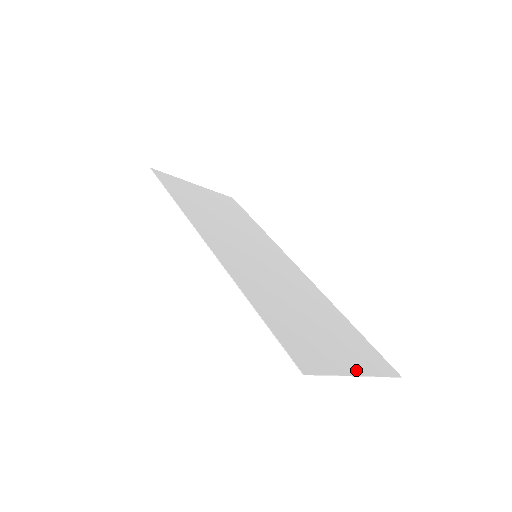
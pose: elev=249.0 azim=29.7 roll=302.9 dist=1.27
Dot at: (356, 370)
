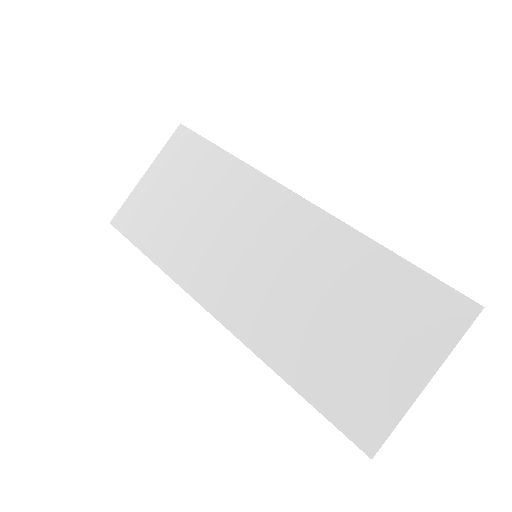
Dot at: (422, 375)
